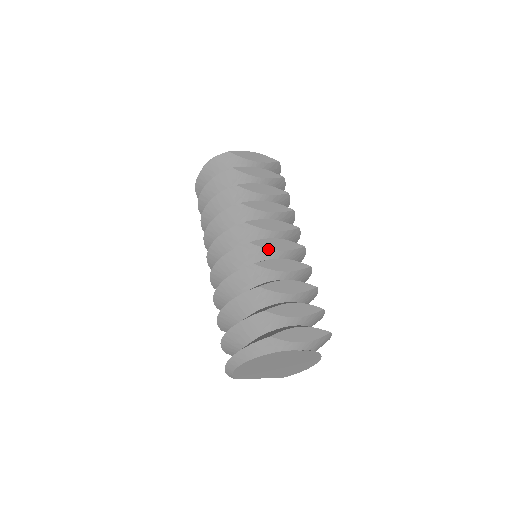
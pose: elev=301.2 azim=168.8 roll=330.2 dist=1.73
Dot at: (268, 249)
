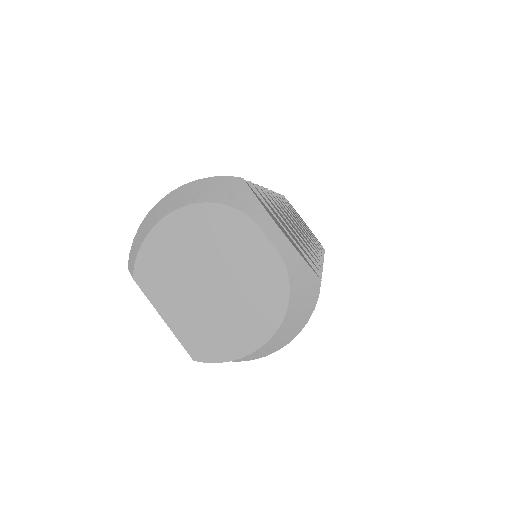
Dot at: (283, 211)
